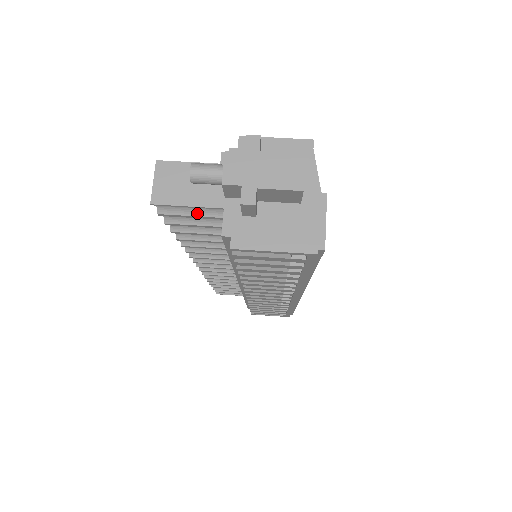
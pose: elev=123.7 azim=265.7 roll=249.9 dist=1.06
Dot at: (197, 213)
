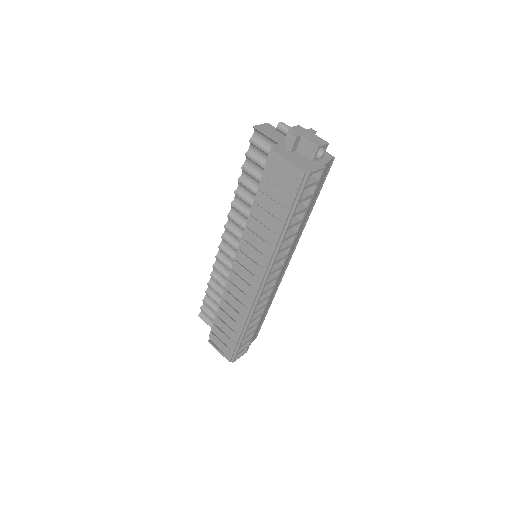
Dot at: (266, 148)
